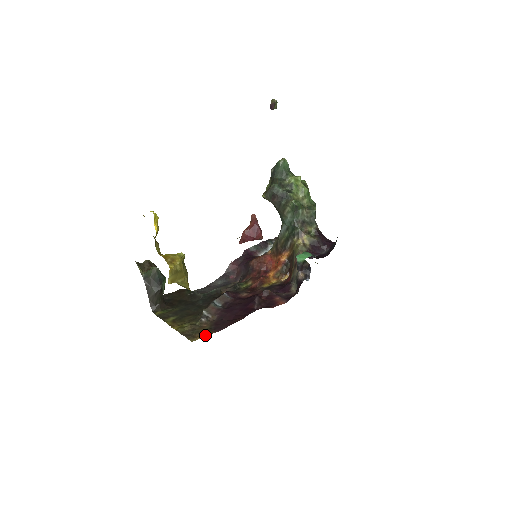
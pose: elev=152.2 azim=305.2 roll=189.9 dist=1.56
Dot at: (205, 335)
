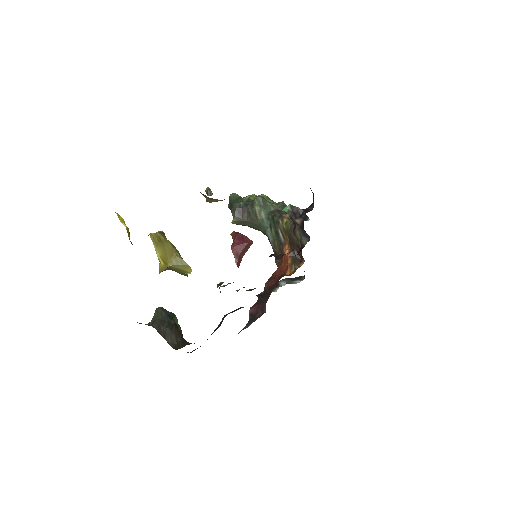
Dot at: occluded
